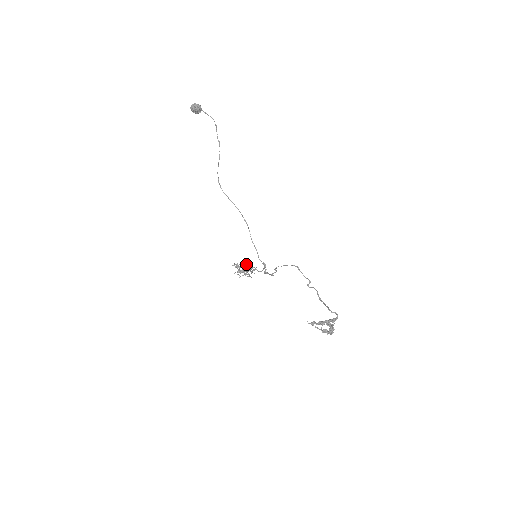
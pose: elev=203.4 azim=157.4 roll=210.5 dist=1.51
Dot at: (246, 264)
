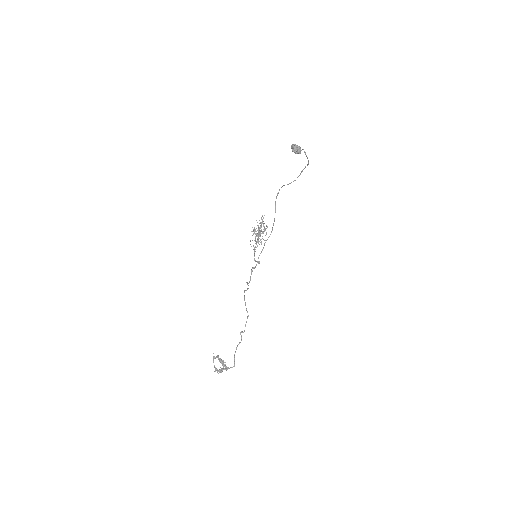
Dot at: (265, 230)
